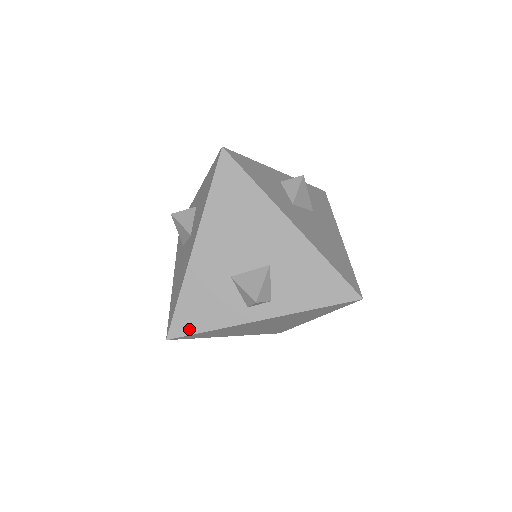
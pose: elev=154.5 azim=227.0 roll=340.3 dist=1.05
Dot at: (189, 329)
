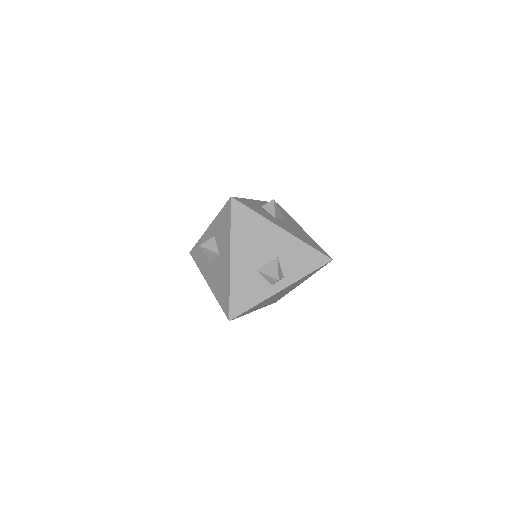
Dot at: (241, 310)
